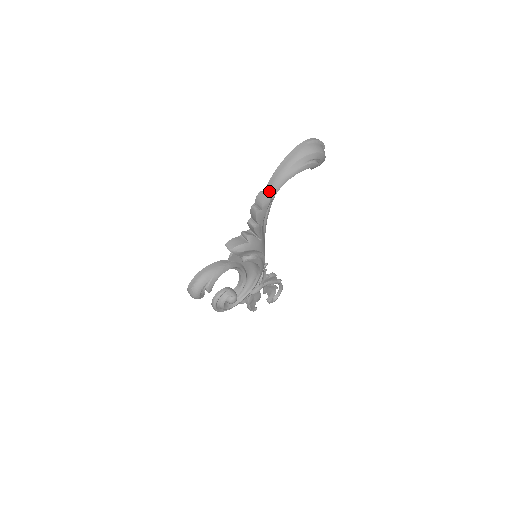
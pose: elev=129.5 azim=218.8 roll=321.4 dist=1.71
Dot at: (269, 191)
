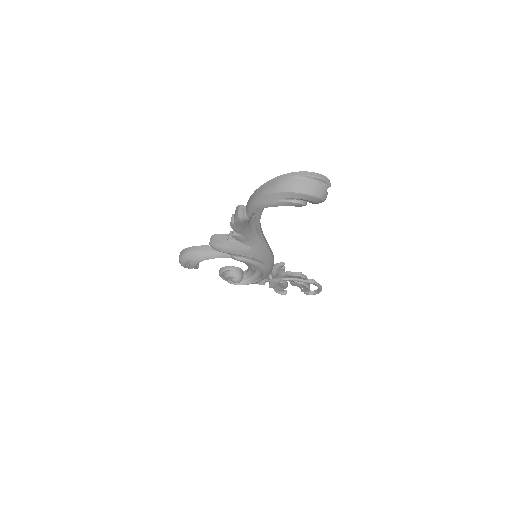
Dot at: (246, 209)
